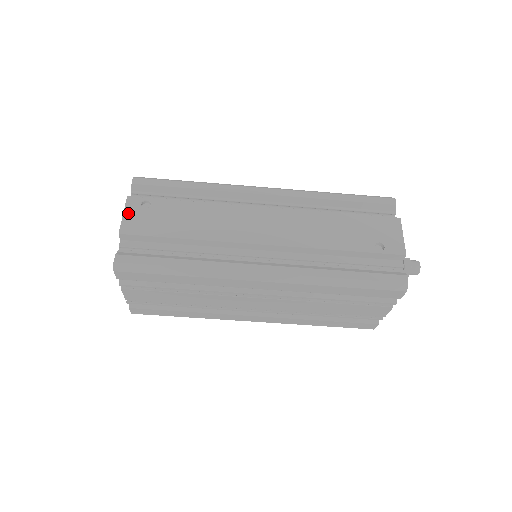
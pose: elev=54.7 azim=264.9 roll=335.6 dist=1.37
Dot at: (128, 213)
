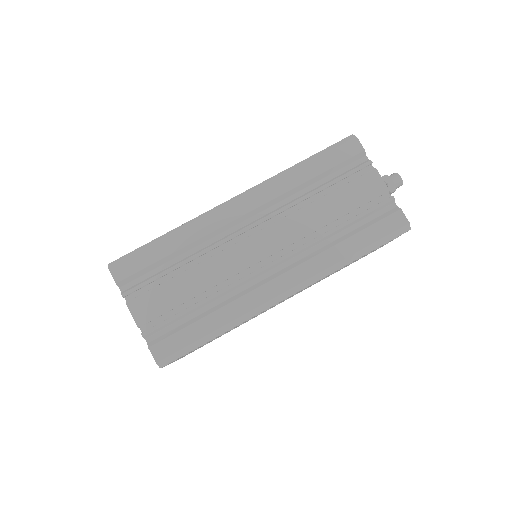
Dot at: occluded
